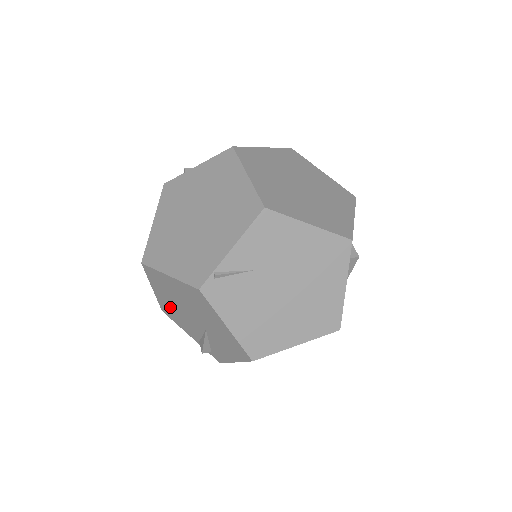
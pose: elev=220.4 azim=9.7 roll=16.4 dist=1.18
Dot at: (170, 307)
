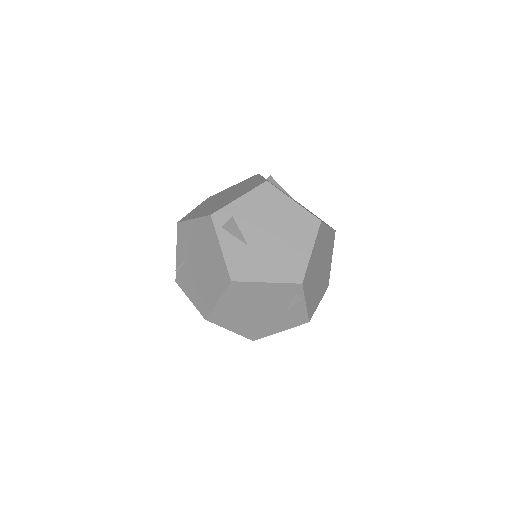
Dot at: occluded
